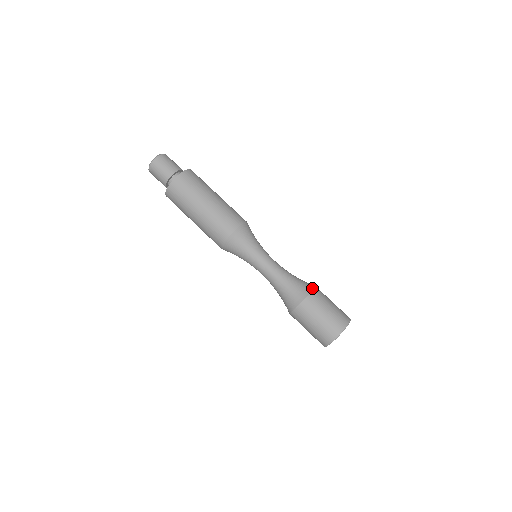
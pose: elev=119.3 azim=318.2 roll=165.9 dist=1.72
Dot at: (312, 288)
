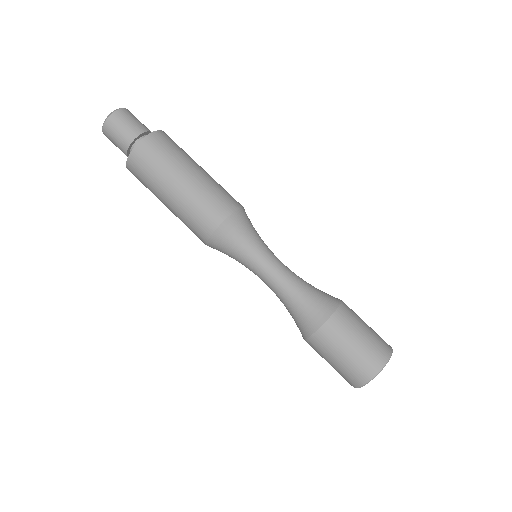
Dot at: (333, 310)
